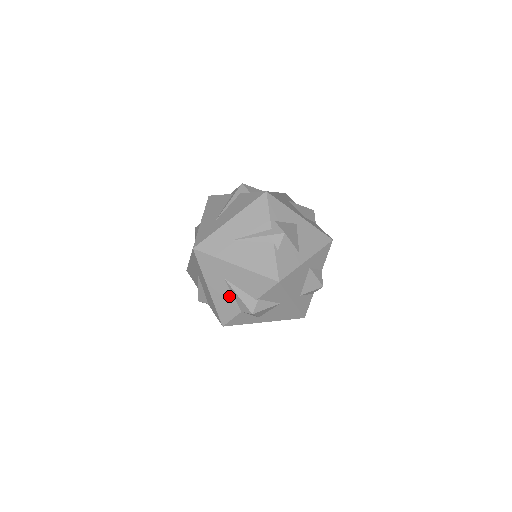
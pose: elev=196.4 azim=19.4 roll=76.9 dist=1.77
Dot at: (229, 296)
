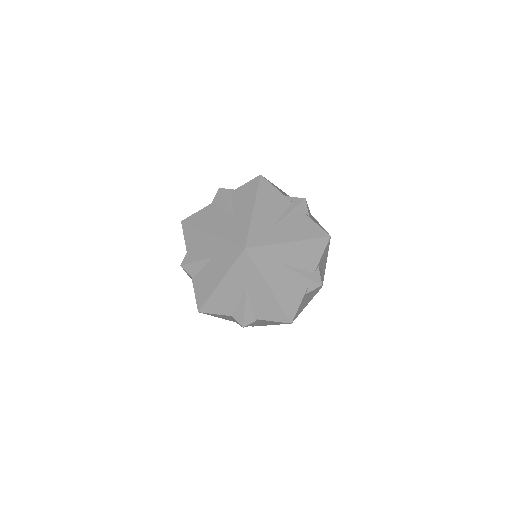
Dot at: (234, 300)
